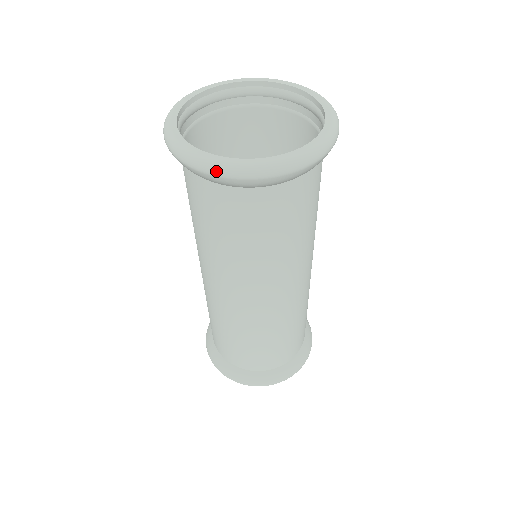
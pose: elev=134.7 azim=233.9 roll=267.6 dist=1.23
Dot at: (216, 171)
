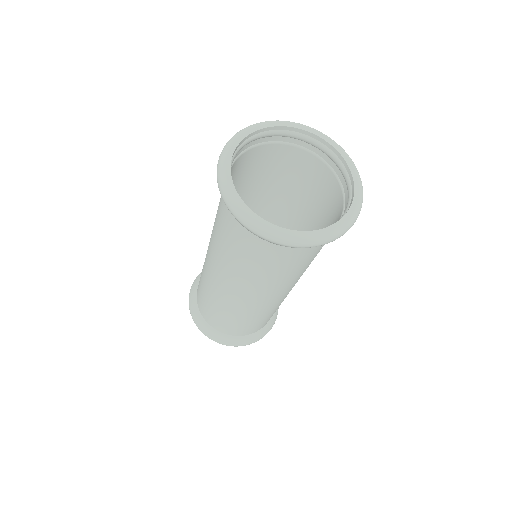
Dot at: (325, 242)
